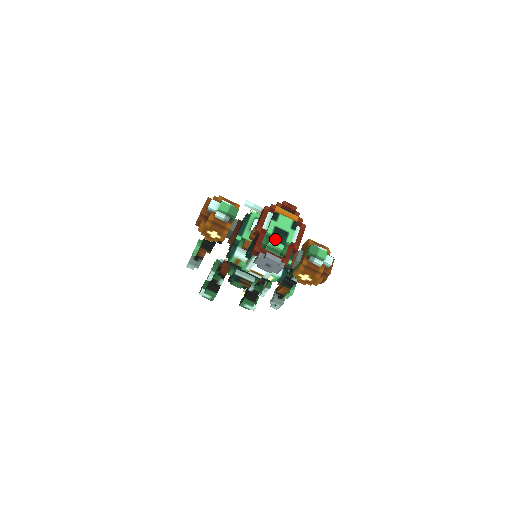
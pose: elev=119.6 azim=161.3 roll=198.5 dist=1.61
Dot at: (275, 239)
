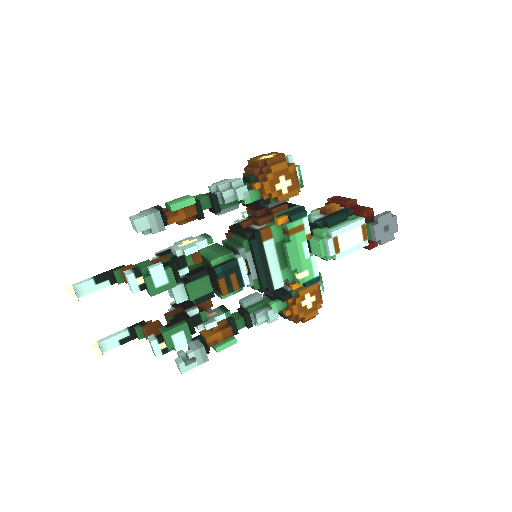
Dot at: occluded
